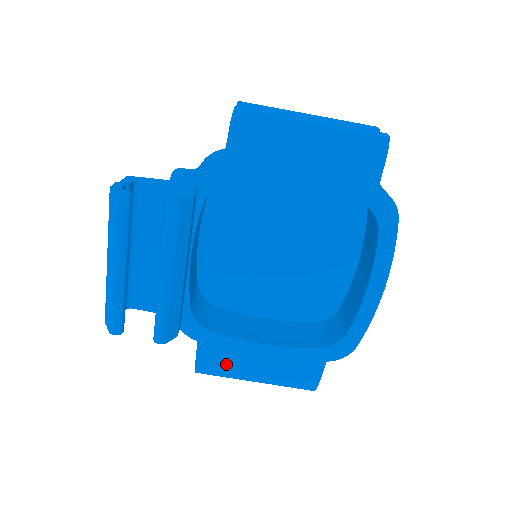
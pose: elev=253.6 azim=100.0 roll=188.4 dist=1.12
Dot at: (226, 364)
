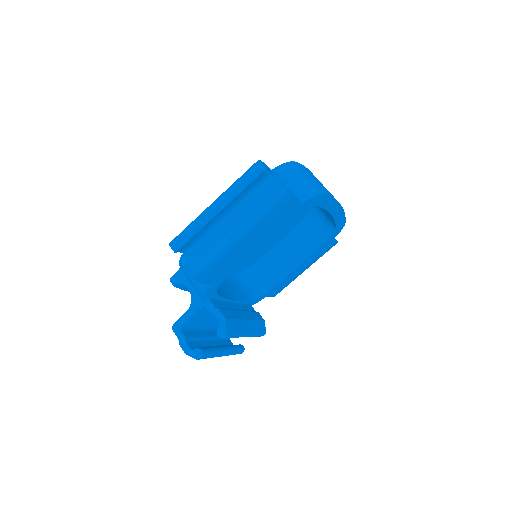
Dot at: (287, 284)
